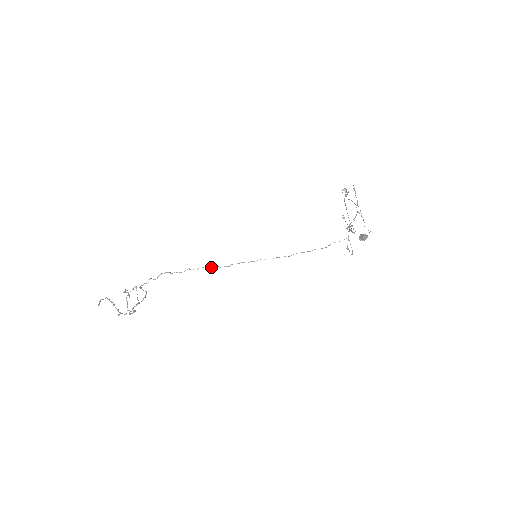
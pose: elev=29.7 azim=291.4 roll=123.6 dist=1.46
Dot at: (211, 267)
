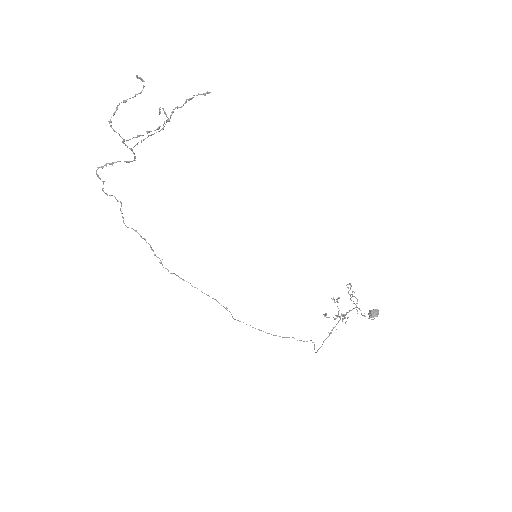
Dot at: occluded
